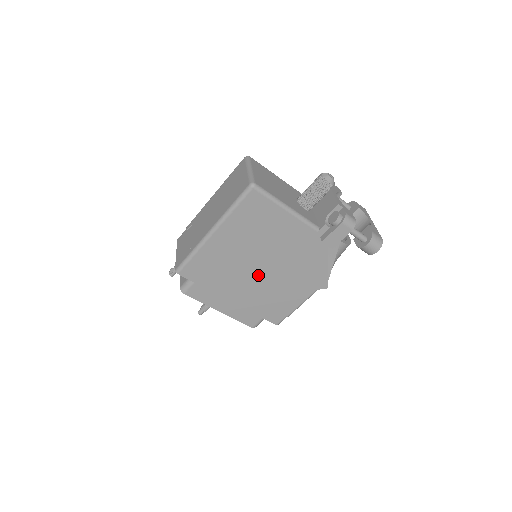
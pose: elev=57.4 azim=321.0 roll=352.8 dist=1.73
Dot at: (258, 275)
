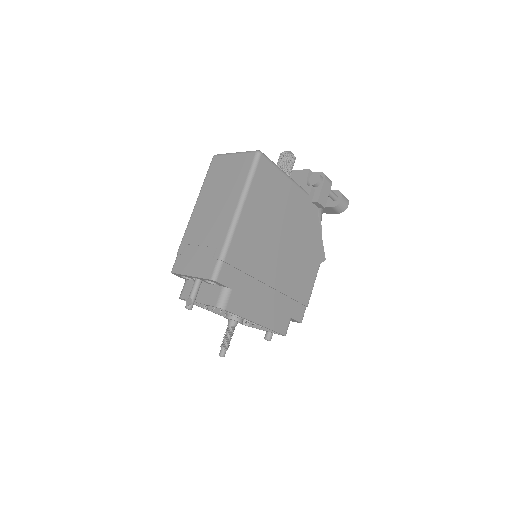
Dot at: (279, 260)
